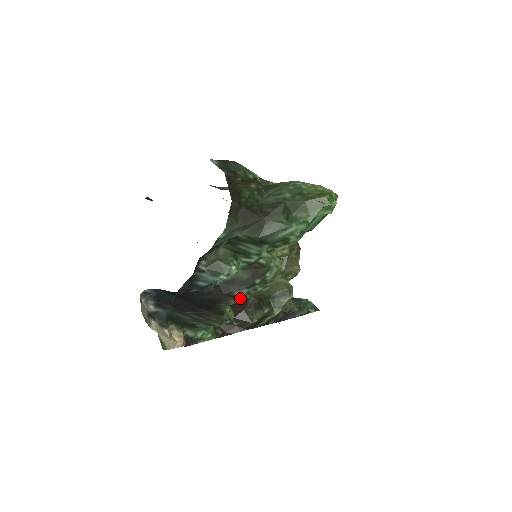
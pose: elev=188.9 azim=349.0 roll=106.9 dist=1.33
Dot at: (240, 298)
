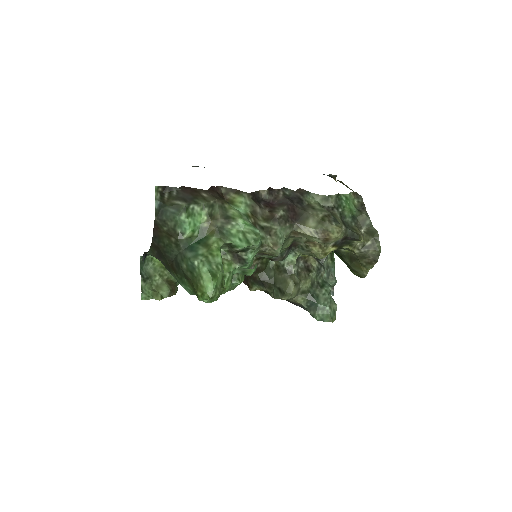
Dot at: occluded
